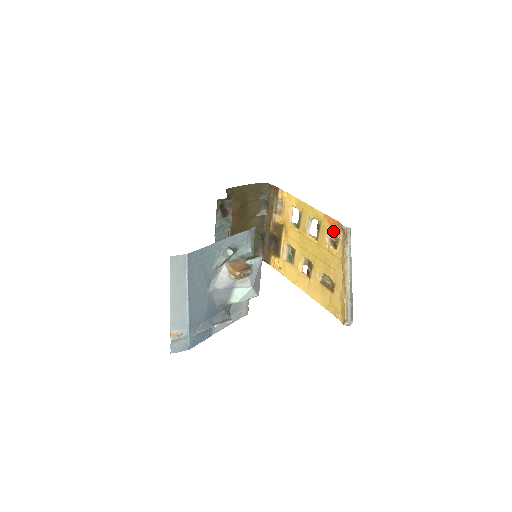
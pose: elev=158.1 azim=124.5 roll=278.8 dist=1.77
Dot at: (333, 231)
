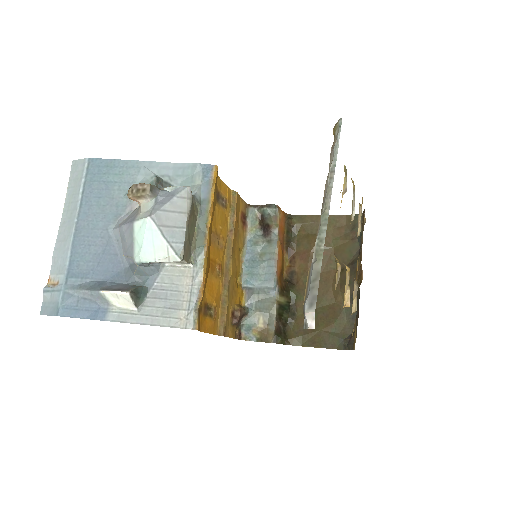
Dot at: occluded
